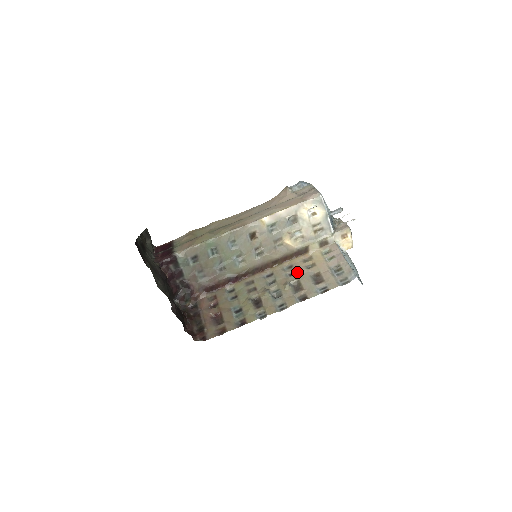
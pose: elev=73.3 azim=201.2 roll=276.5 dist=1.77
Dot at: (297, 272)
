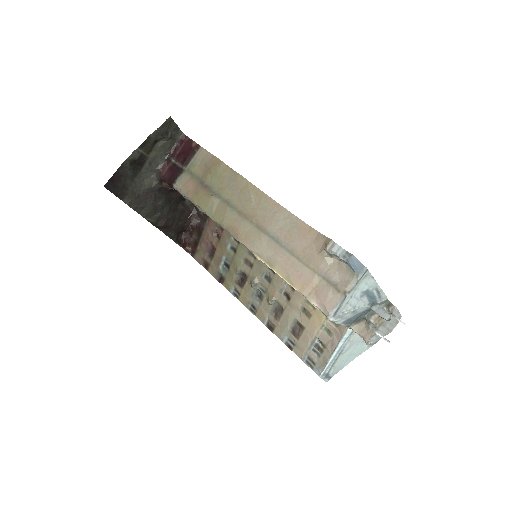
Dot at: (290, 302)
